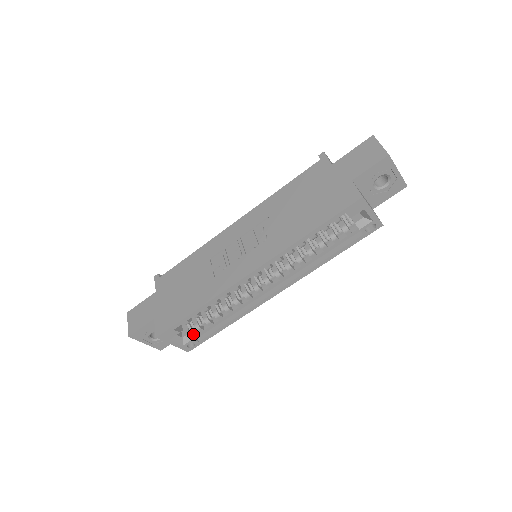
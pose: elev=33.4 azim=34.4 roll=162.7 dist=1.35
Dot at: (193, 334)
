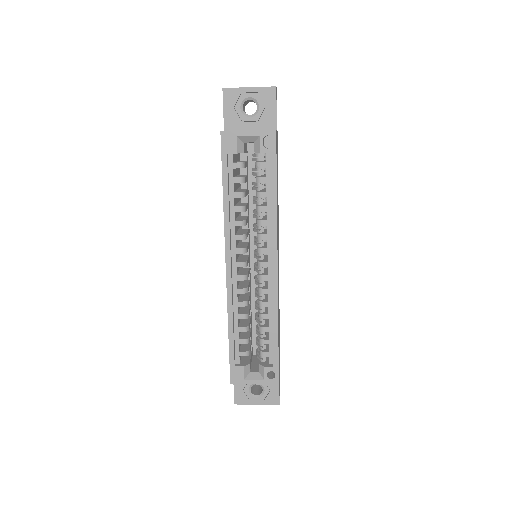
Dot at: (266, 363)
